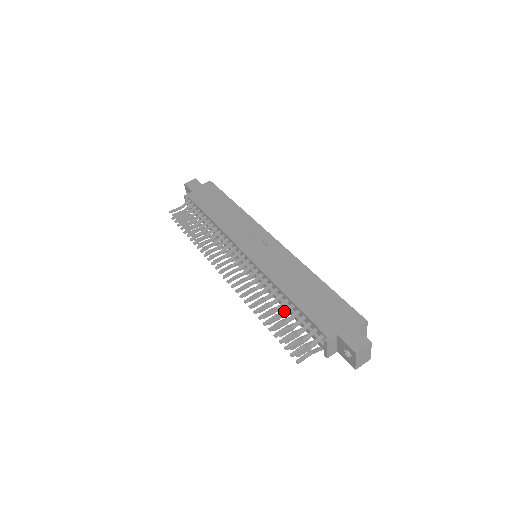
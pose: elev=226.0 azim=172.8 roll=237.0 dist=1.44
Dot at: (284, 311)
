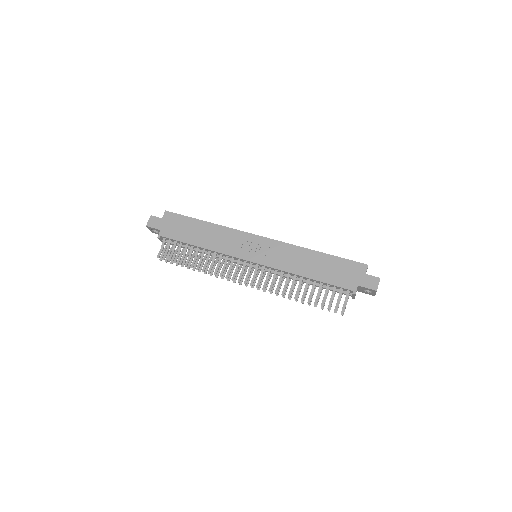
Dot at: (312, 288)
